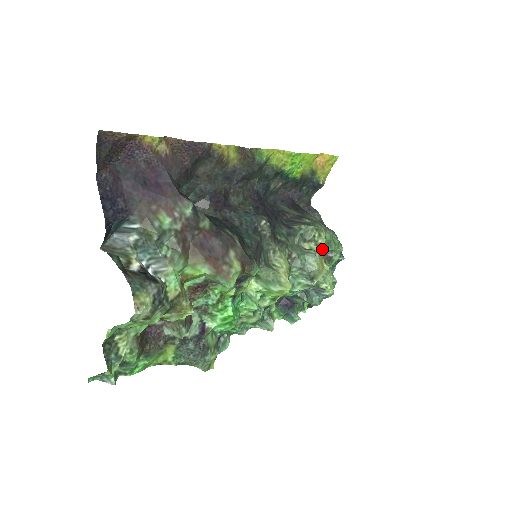
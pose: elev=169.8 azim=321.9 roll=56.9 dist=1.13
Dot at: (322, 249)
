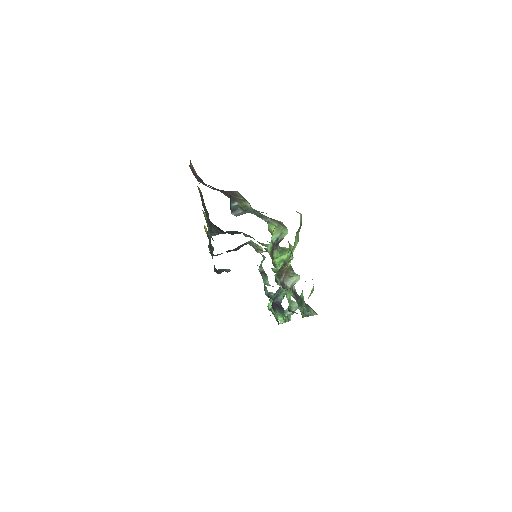
Dot at: occluded
